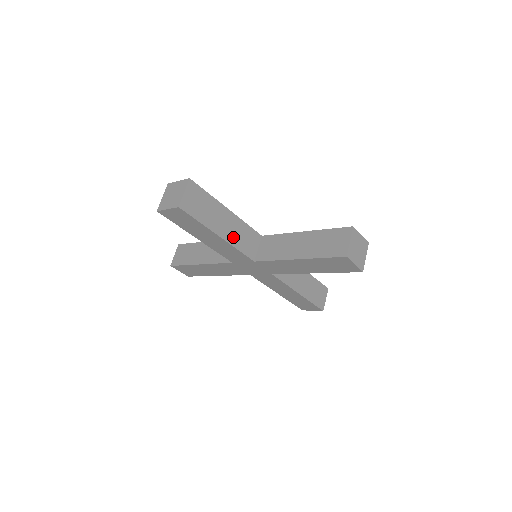
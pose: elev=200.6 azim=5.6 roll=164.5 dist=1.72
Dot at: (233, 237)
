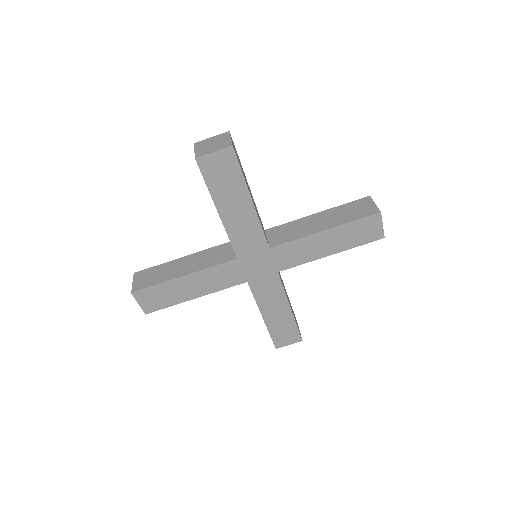
Dot at: occluded
